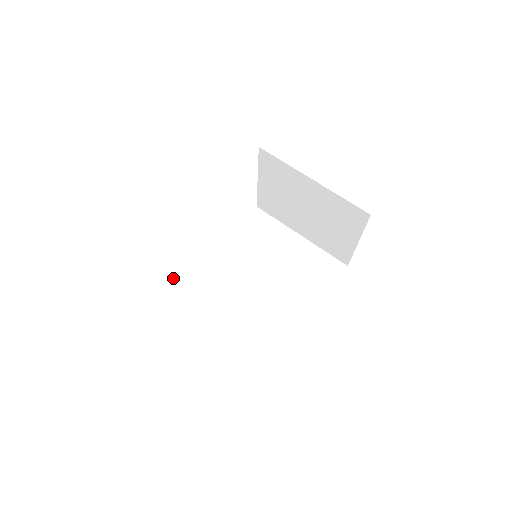
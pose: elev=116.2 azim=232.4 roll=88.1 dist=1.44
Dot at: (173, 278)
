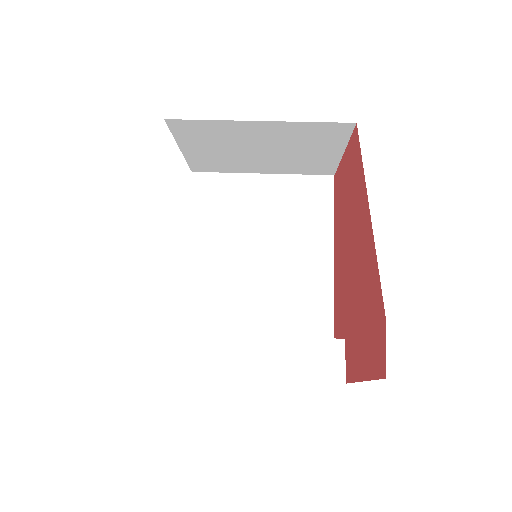
Dot at: (182, 341)
